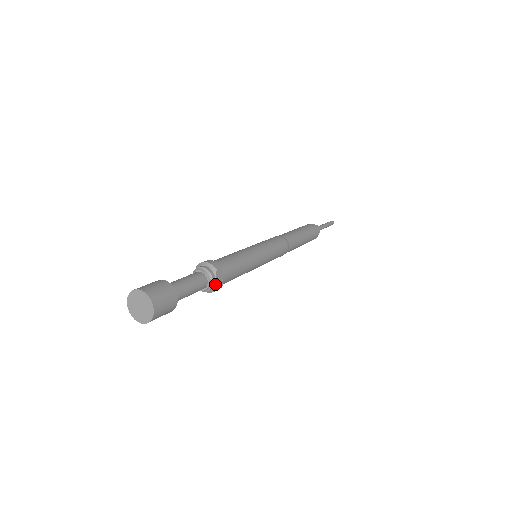
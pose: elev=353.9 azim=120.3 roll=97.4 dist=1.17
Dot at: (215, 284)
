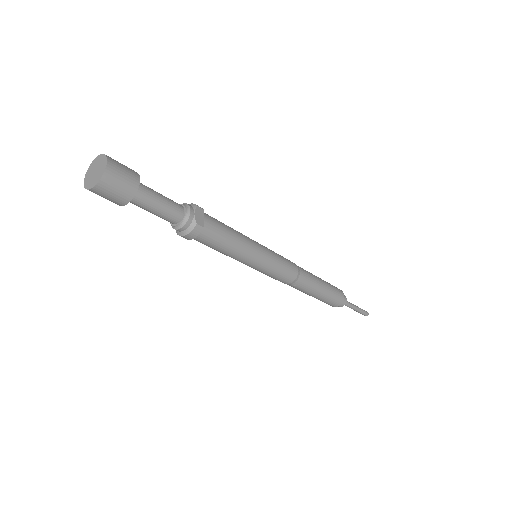
Dot at: (193, 219)
